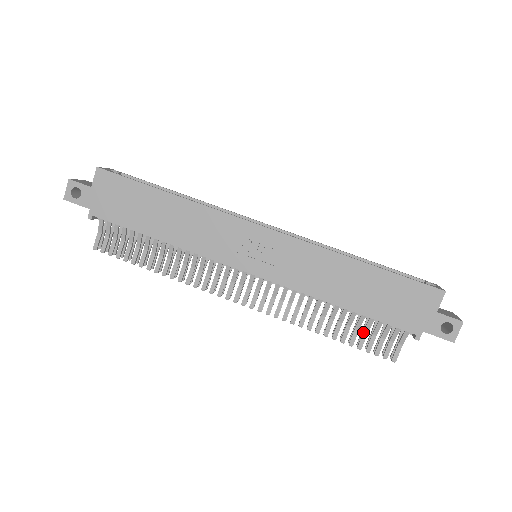
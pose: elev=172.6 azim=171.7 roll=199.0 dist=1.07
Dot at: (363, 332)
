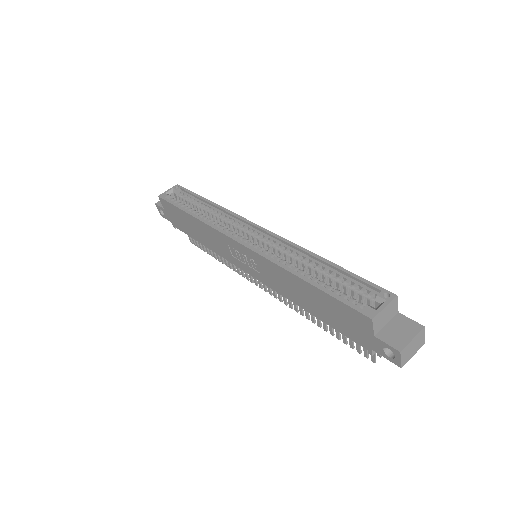
Dot at: occluded
